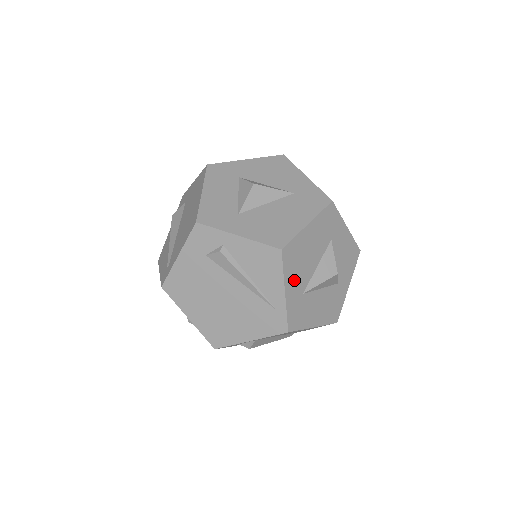
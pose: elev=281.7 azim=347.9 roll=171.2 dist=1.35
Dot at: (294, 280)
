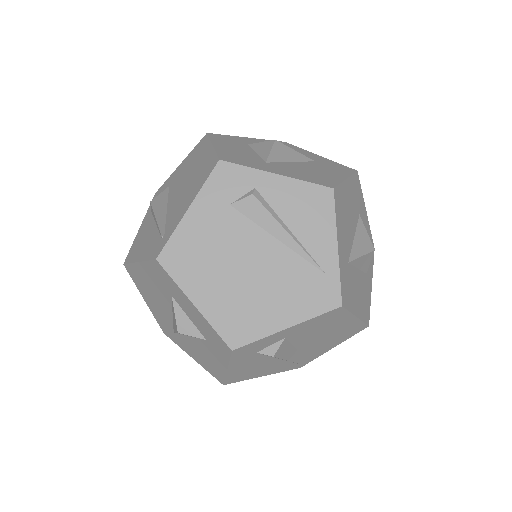
Dot at: (342, 238)
